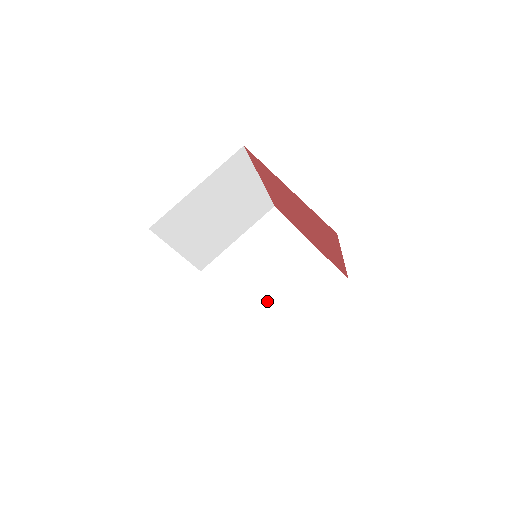
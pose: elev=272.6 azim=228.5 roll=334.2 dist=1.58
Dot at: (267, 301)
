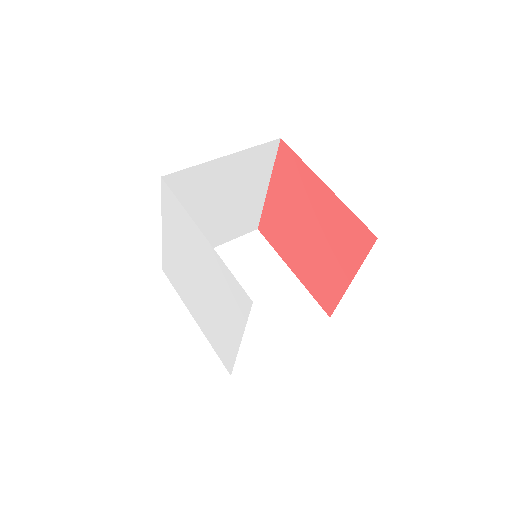
Dot at: occluded
